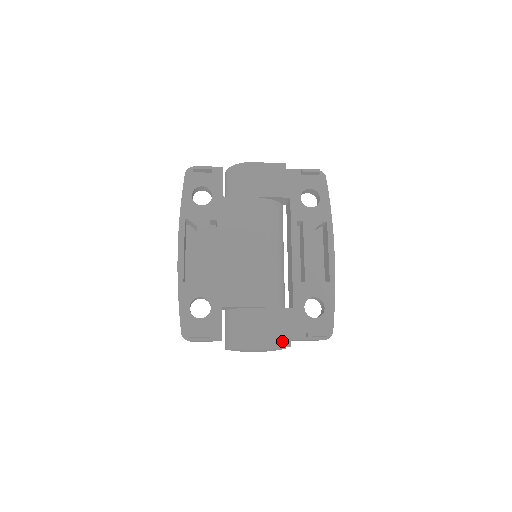
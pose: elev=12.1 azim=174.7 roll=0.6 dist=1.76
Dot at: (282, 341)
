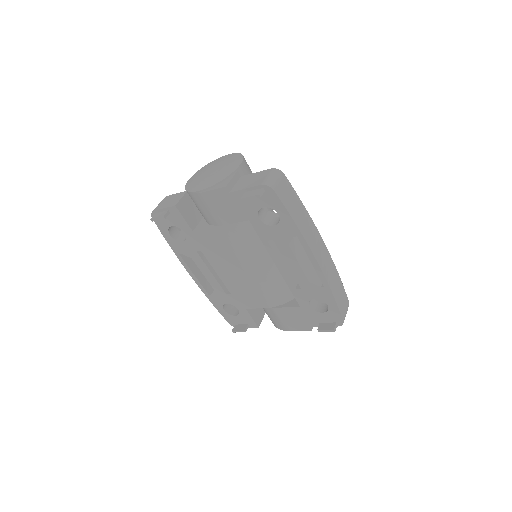
Dot at: (302, 327)
